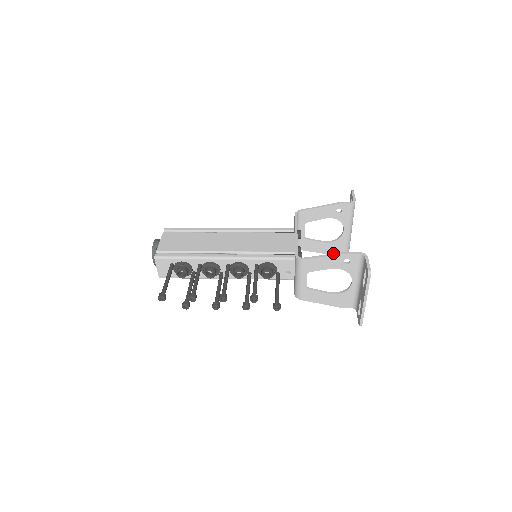
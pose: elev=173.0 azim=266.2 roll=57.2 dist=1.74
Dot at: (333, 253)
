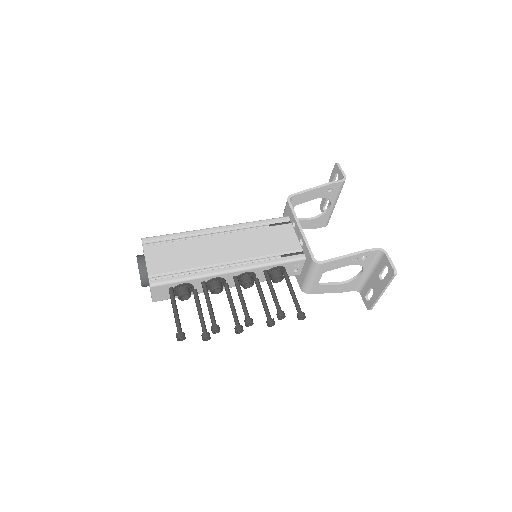
Dot at: (315, 227)
